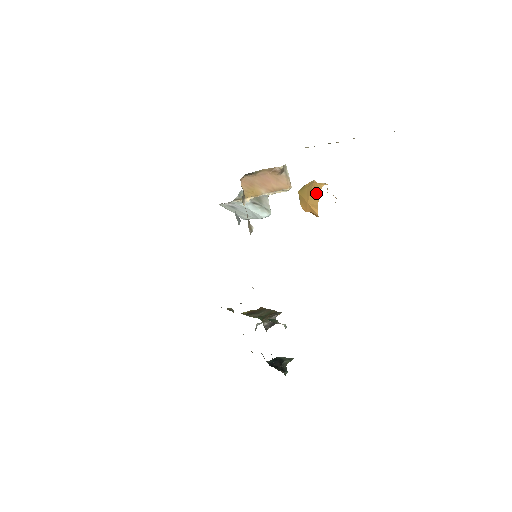
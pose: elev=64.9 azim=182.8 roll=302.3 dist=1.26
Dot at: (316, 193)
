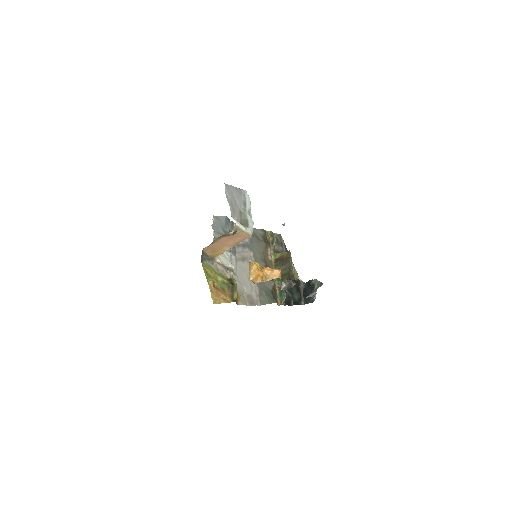
Dot at: occluded
